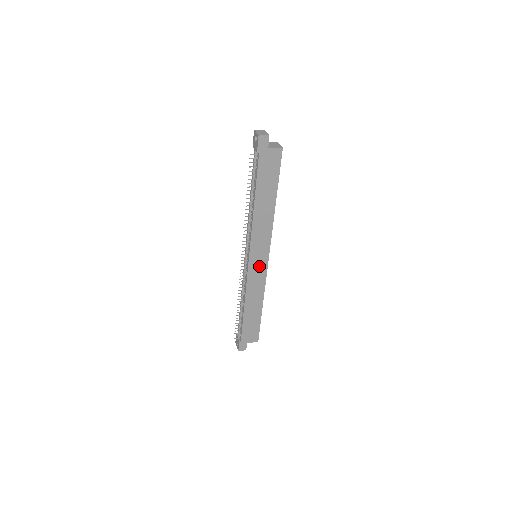
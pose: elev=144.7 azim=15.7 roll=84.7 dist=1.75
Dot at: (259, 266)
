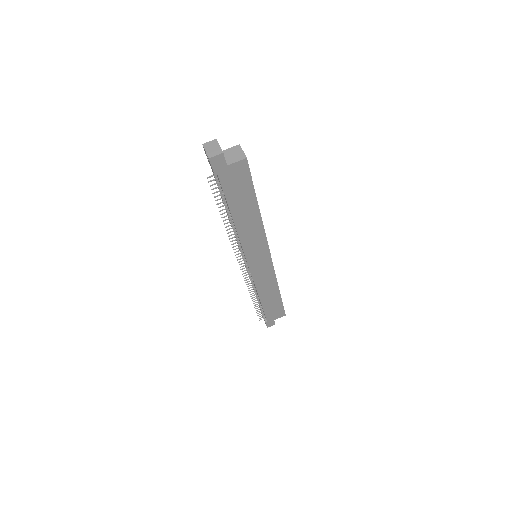
Dot at: (262, 266)
